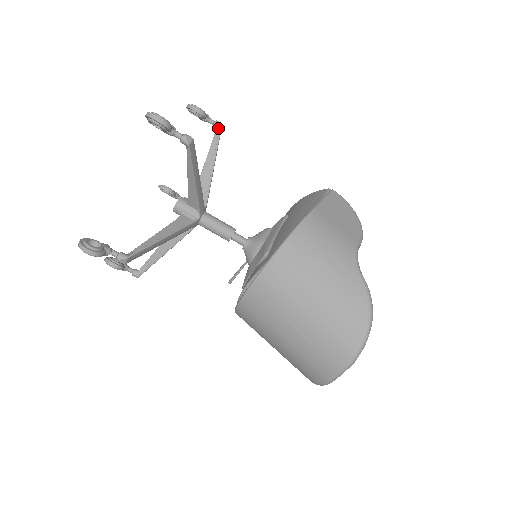
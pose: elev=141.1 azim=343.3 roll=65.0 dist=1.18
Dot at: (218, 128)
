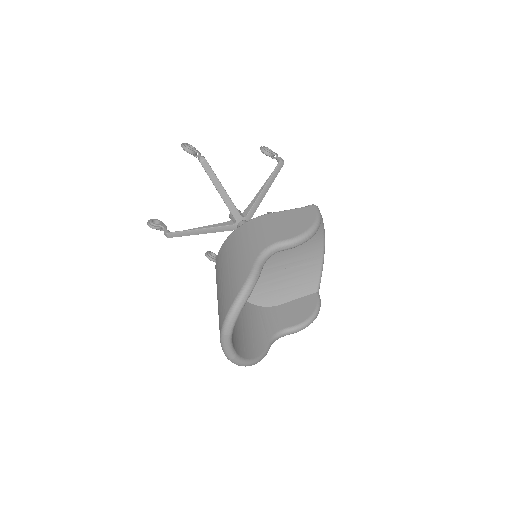
Dot at: (279, 163)
